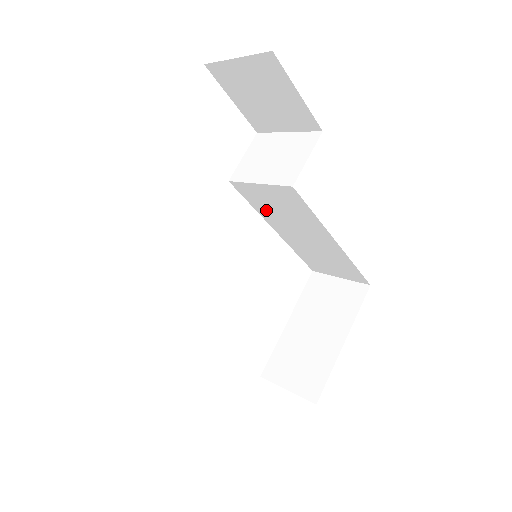
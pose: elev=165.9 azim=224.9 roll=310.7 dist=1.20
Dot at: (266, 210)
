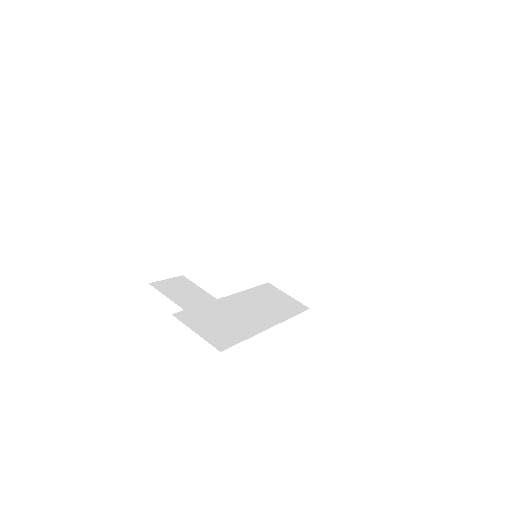
Dot at: occluded
